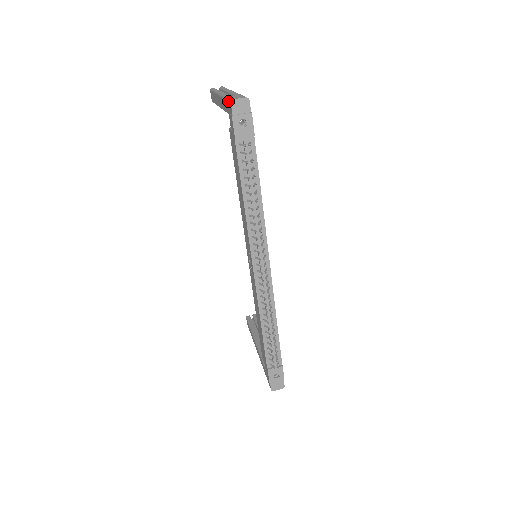
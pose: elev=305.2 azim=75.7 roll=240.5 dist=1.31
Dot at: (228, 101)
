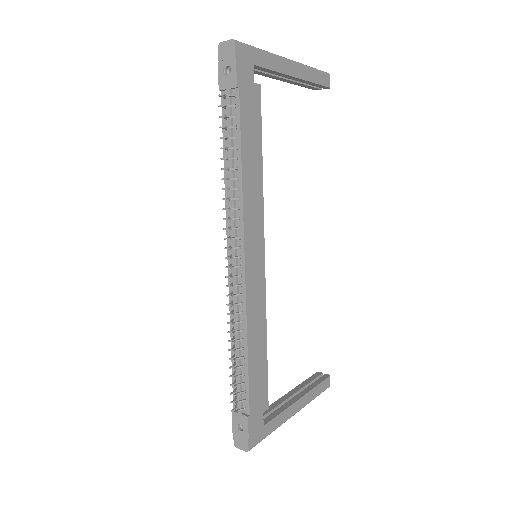
Dot at: occluded
